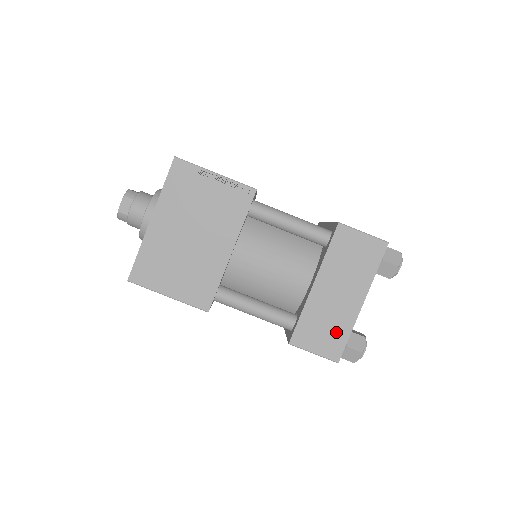
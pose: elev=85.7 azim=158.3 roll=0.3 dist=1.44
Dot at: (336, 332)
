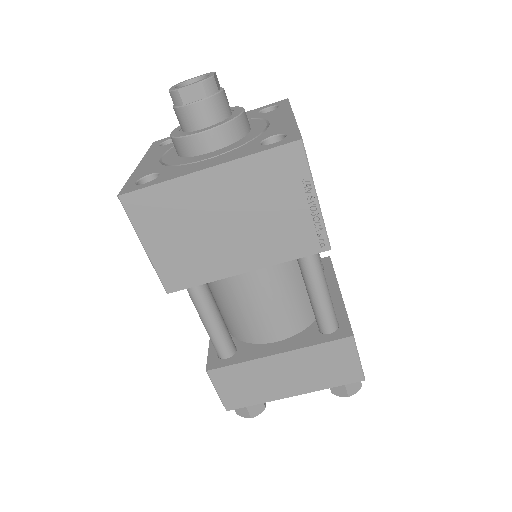
Dot at: (251, 394)
